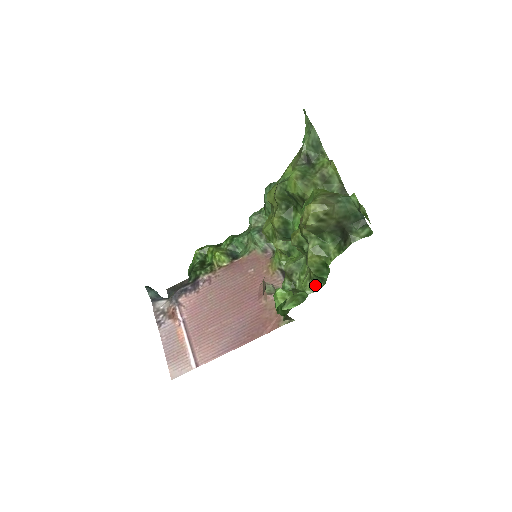
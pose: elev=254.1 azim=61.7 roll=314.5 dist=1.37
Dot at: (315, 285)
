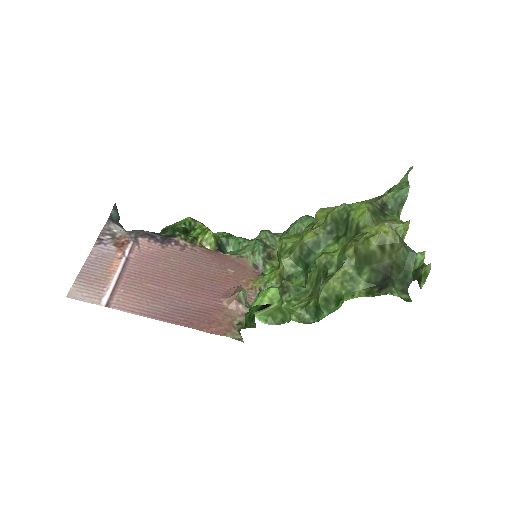
Dot at: (304, 317)
